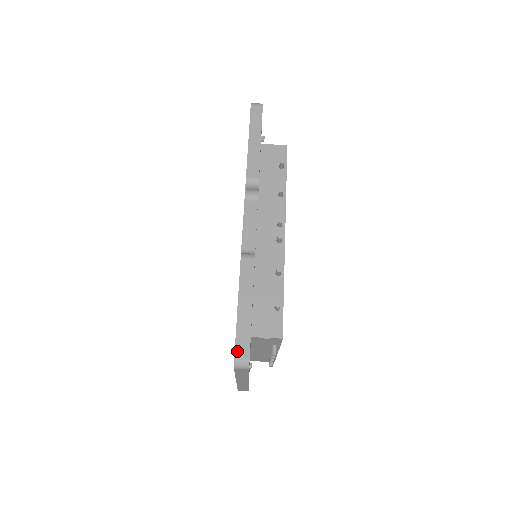
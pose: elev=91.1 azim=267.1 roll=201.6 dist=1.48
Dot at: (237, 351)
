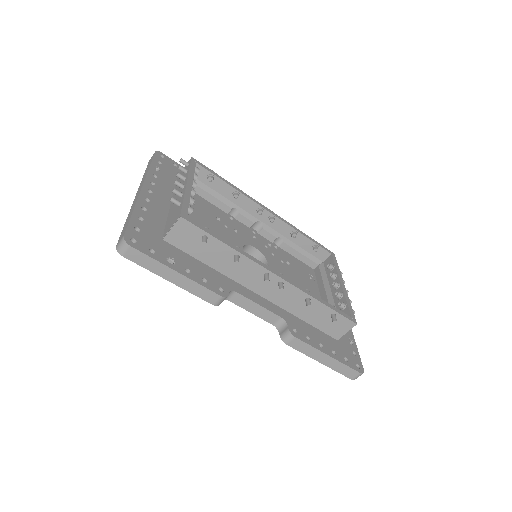
Dot at: (349, 377)
